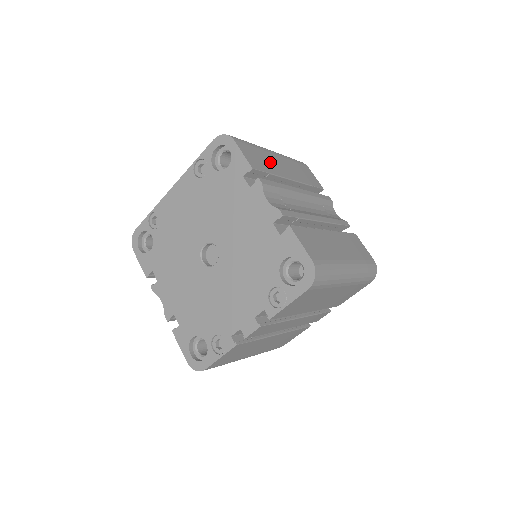
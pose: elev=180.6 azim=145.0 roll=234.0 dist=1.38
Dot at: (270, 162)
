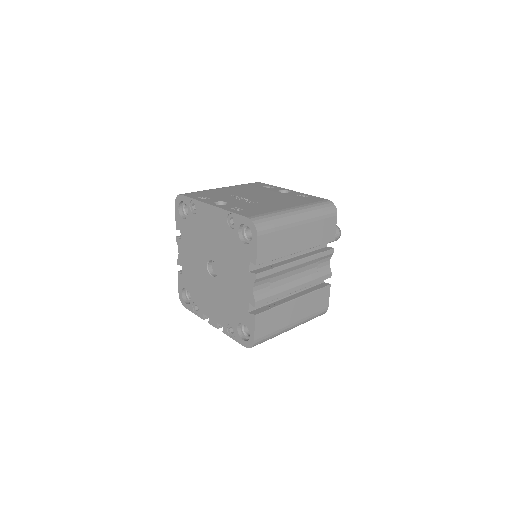
Dot at: (285, 242)
